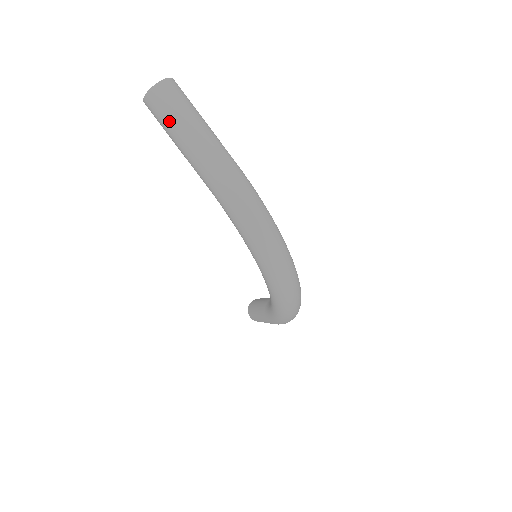
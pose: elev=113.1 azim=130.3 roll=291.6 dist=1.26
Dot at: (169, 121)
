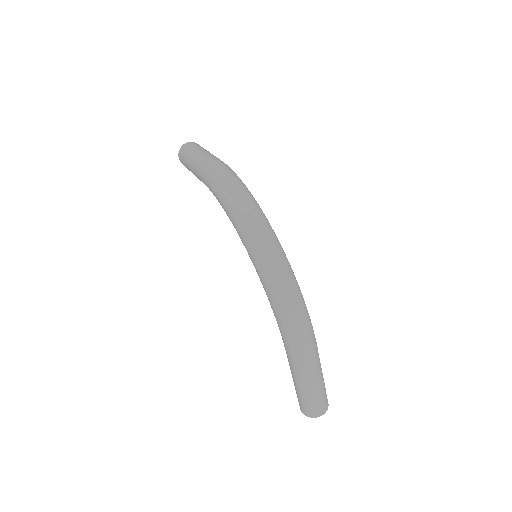
Dot at: (186, 155)
